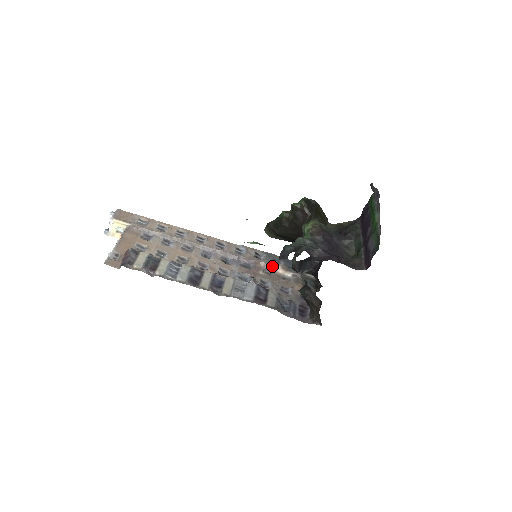
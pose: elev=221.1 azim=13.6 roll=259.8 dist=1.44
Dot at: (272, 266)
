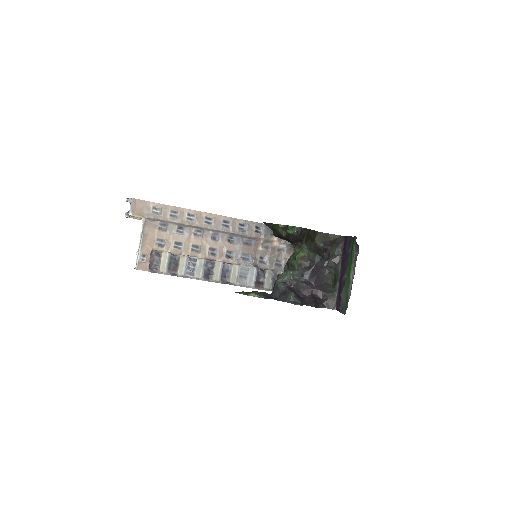
Dot at: (270, 240)
